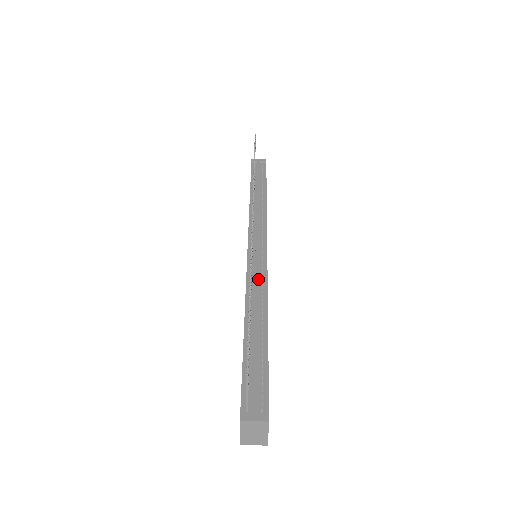
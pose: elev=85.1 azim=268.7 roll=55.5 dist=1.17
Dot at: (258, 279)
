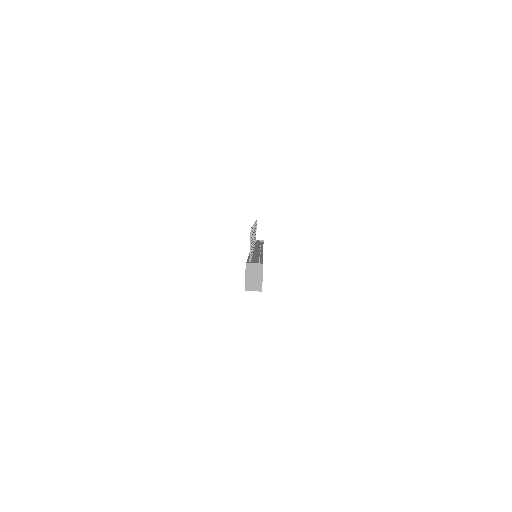
Dot at: (257, 251)
